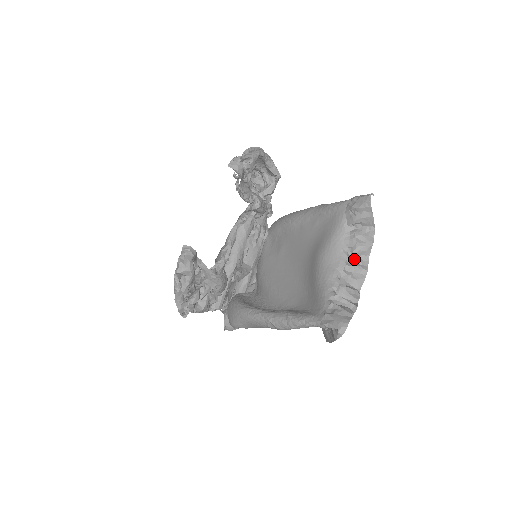
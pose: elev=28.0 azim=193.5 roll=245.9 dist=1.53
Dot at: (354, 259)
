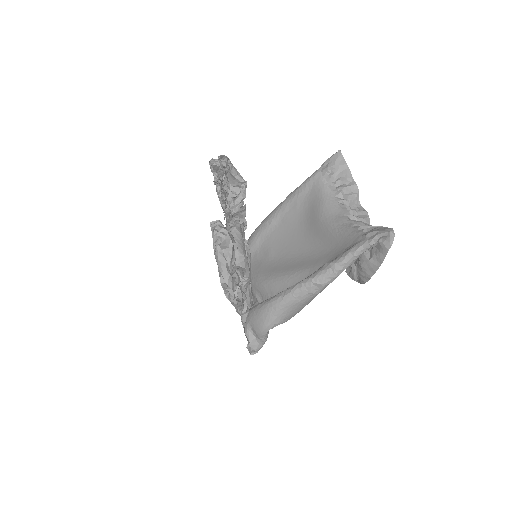
Dot at: (351, 207)
